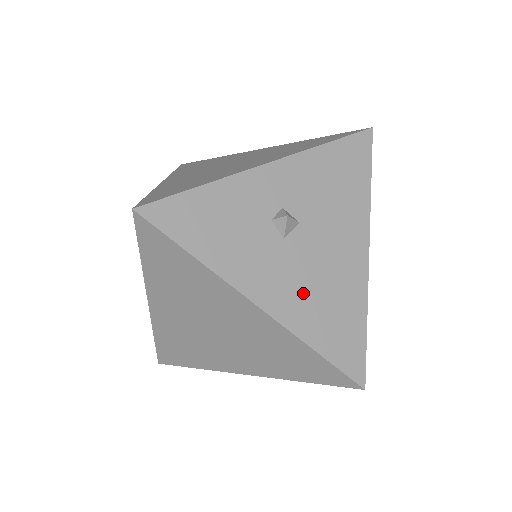
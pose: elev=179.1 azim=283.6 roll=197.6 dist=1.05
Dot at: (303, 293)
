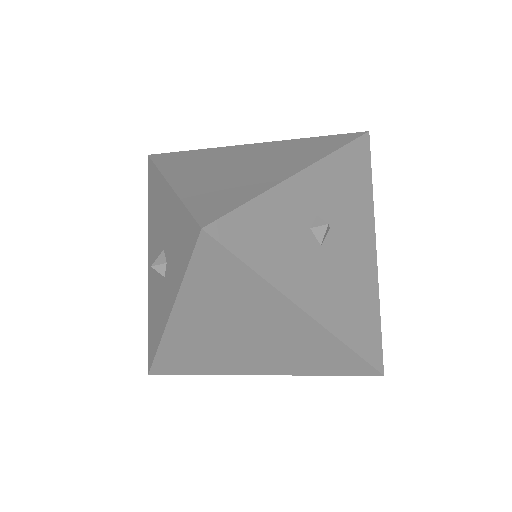
Dot at: (338, 296)
